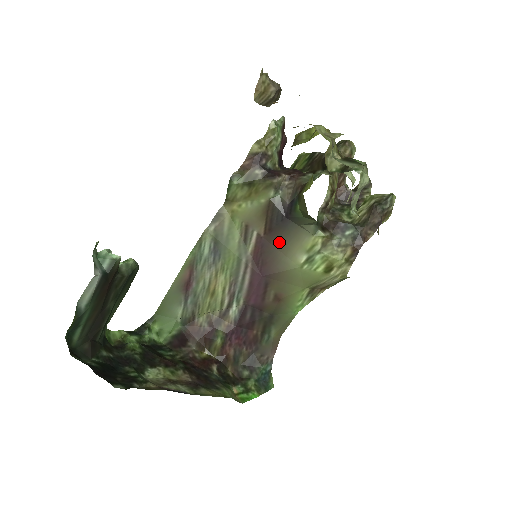
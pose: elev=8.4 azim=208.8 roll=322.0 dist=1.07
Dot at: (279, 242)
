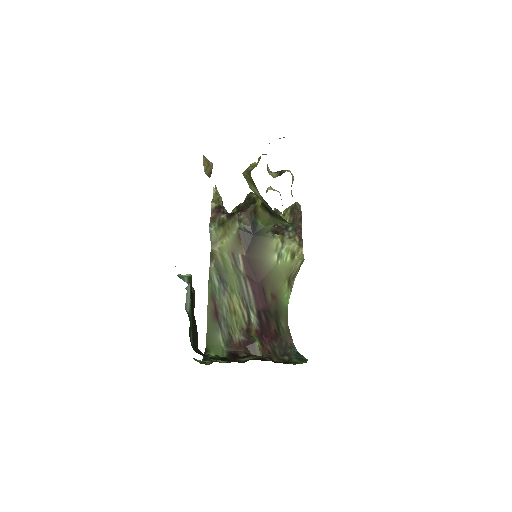
Dot at: (257, 254)
